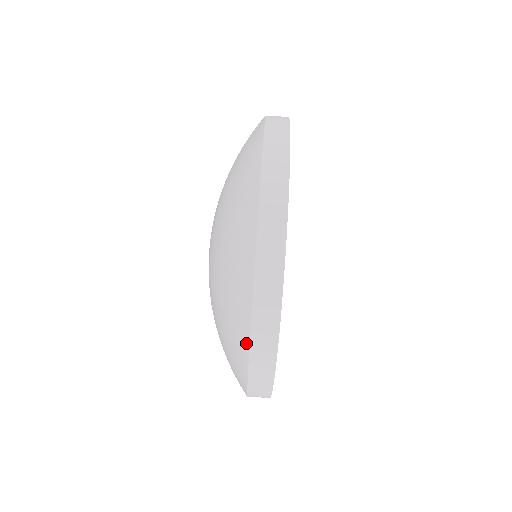
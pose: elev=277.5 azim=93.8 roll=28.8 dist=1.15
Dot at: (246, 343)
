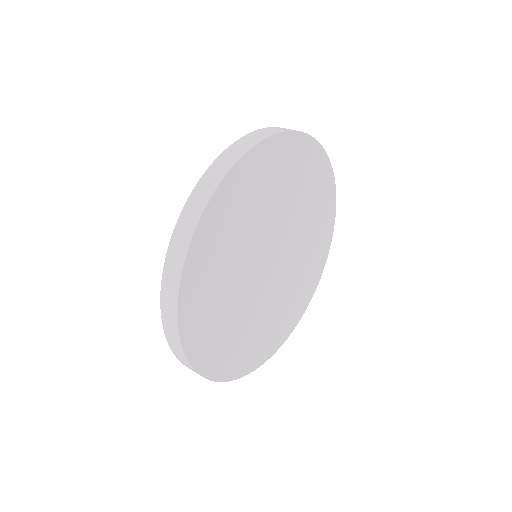
Dot at: (164, 328)
